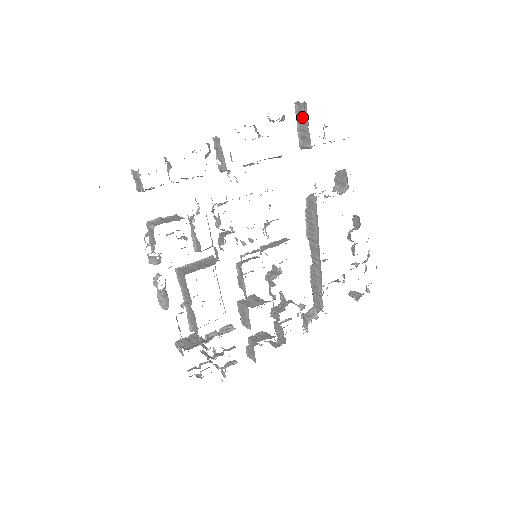
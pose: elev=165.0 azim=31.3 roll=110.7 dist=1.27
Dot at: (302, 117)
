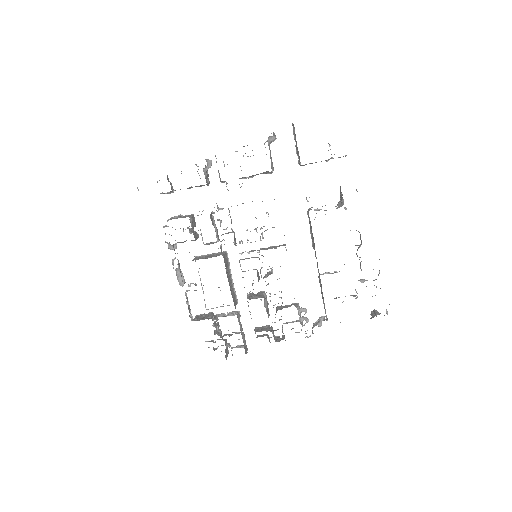
Dot at: (295, 137)
